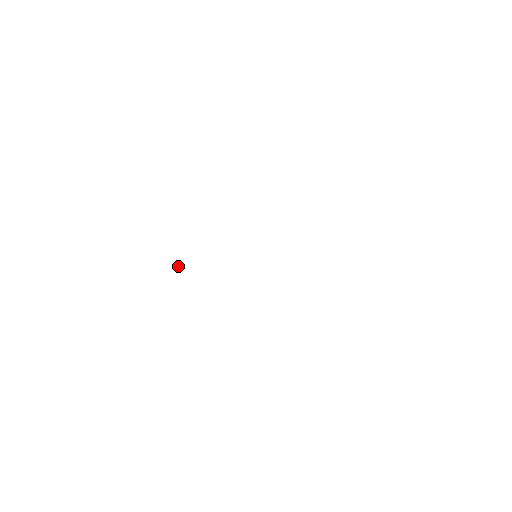
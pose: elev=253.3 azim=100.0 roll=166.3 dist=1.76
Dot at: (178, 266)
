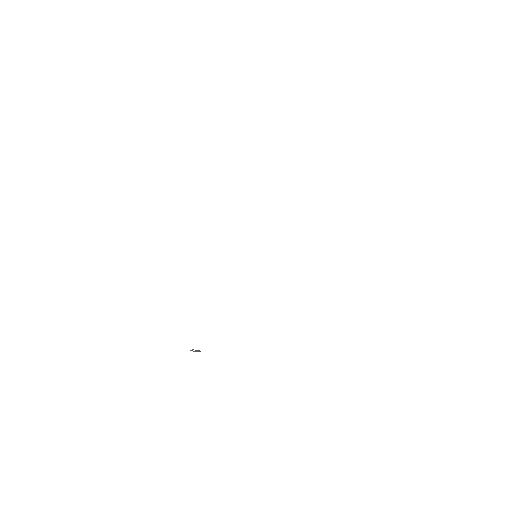
Dot at: (194, 351)
